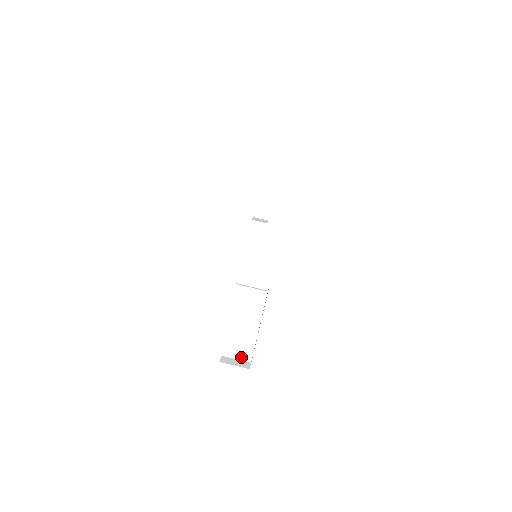
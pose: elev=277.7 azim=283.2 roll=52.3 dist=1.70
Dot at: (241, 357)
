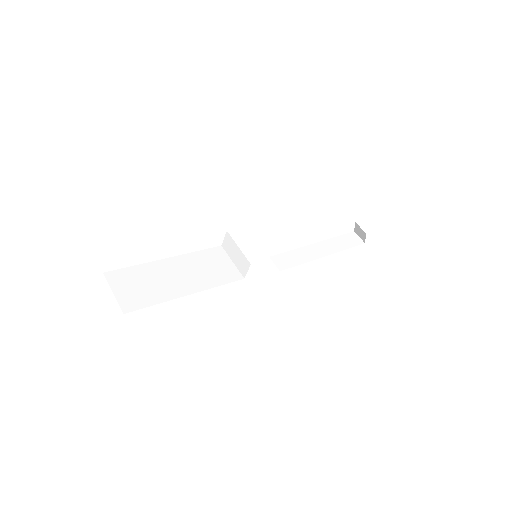
Dot at: (122, 297)
